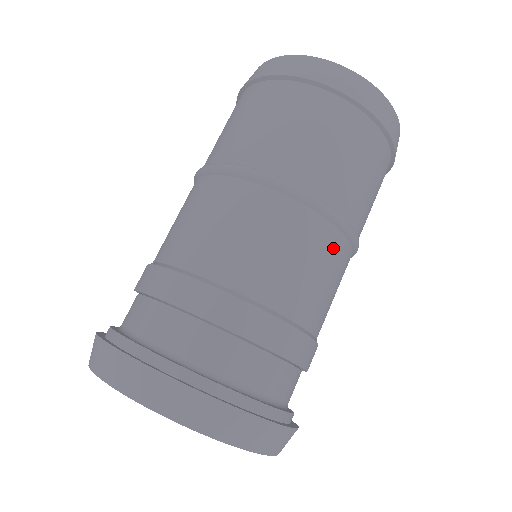
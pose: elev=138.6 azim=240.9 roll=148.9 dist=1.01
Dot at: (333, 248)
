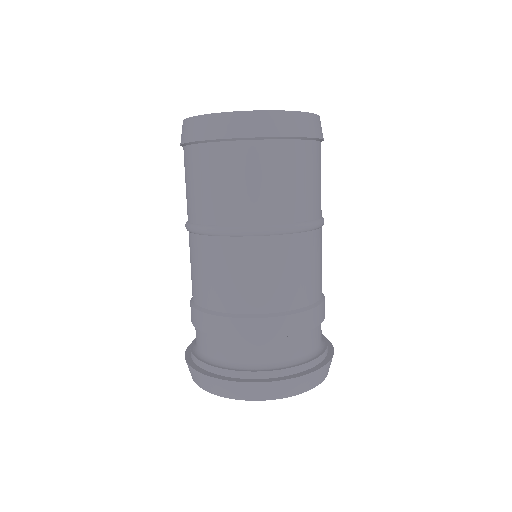
Dot at: (321, 240)
